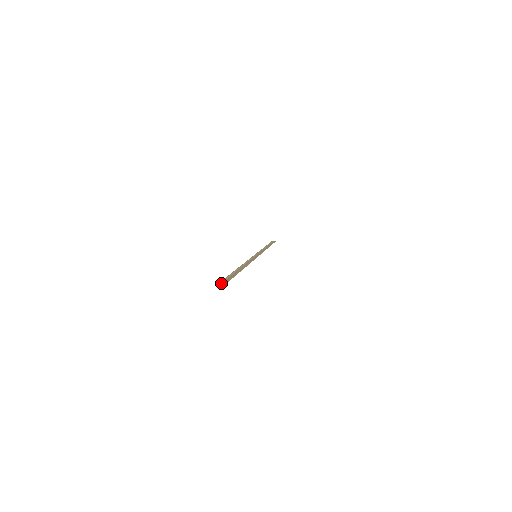
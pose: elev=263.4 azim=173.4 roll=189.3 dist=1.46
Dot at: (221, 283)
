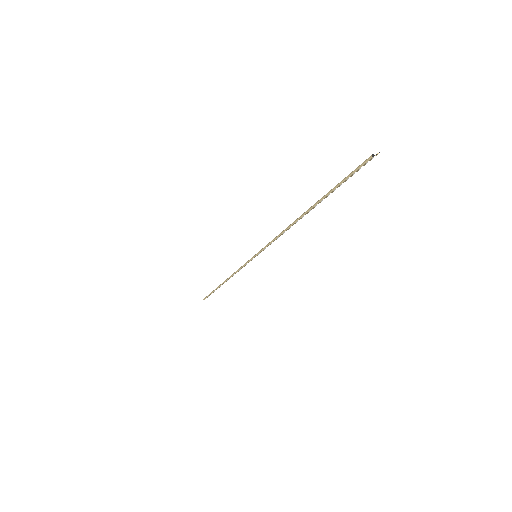
Dot at: (363, 164)
